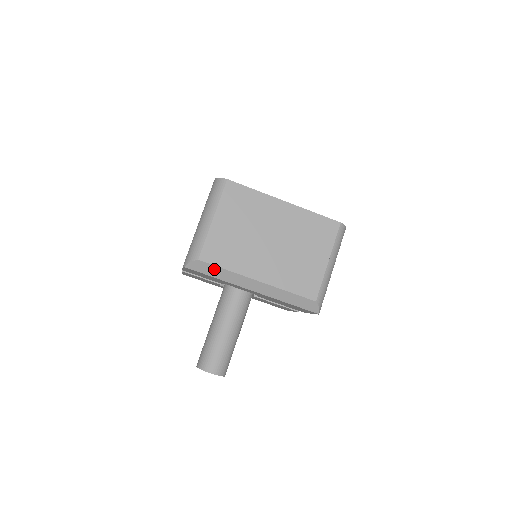
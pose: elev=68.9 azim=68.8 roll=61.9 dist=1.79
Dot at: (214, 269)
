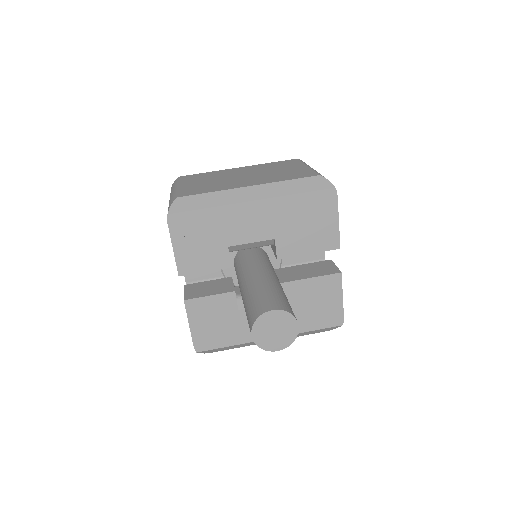
Dot at: (199, 199)
